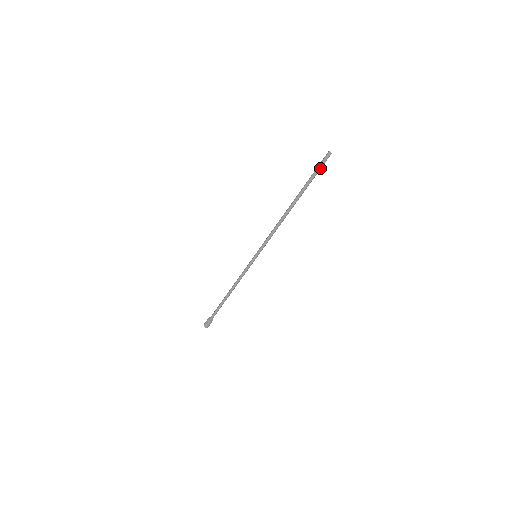
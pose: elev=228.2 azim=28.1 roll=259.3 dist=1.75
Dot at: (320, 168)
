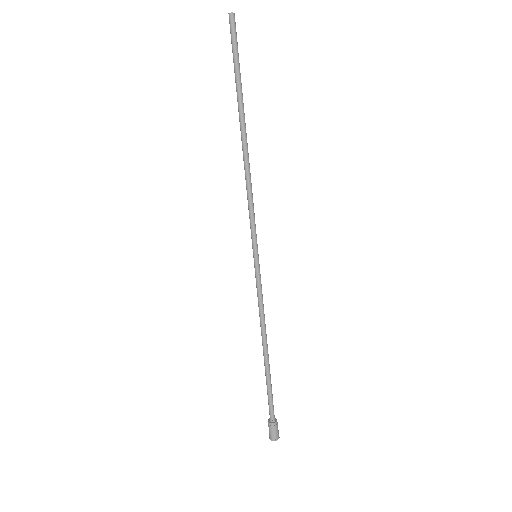
Dot at: (234, 46)
